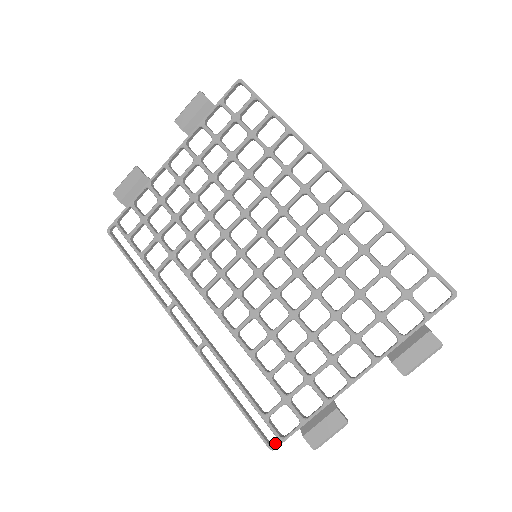
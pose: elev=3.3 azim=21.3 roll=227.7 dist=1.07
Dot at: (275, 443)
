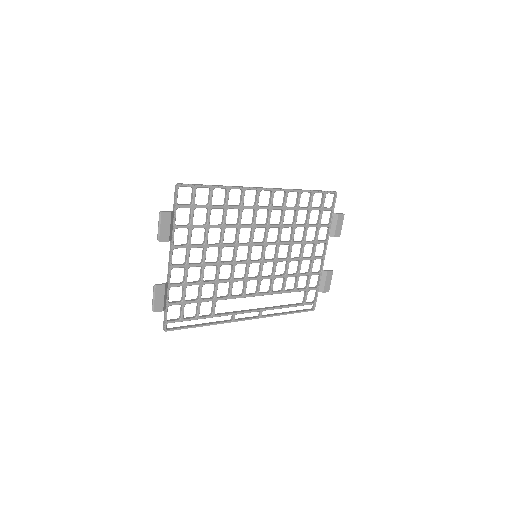
Dot at: (313, 307)
